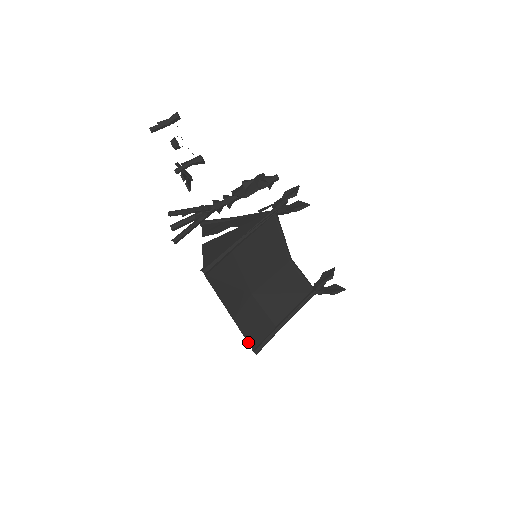
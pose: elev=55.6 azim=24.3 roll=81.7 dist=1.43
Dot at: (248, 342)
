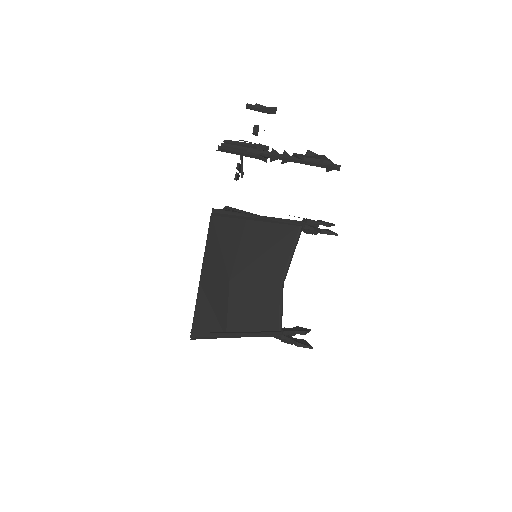
Dot at: (194, 319)
